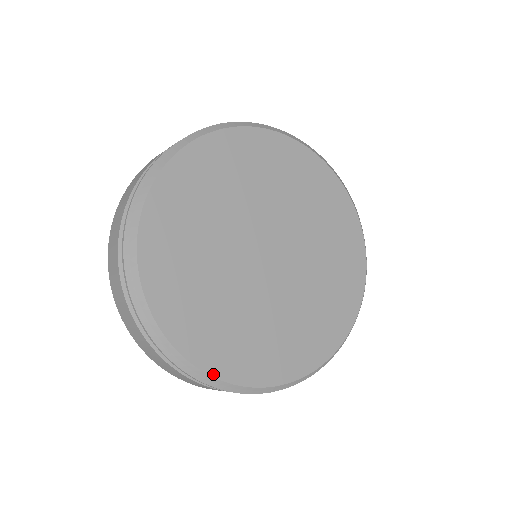
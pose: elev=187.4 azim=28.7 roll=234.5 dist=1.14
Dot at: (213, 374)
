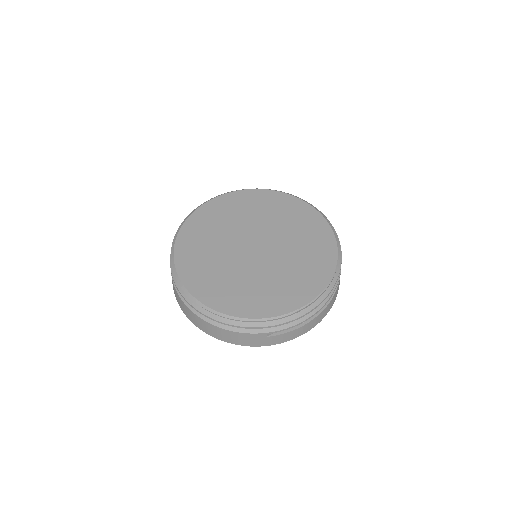
Dot at: (212, 307)
